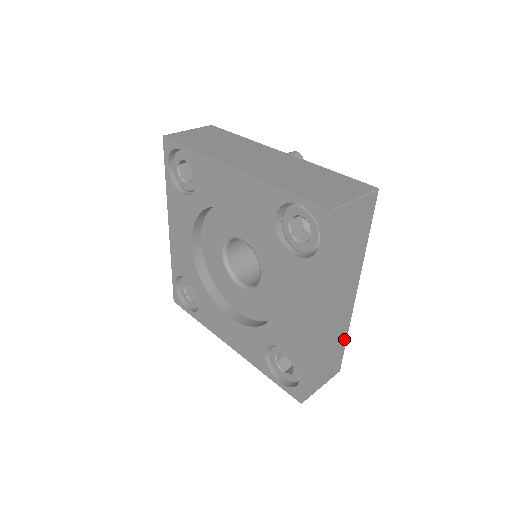
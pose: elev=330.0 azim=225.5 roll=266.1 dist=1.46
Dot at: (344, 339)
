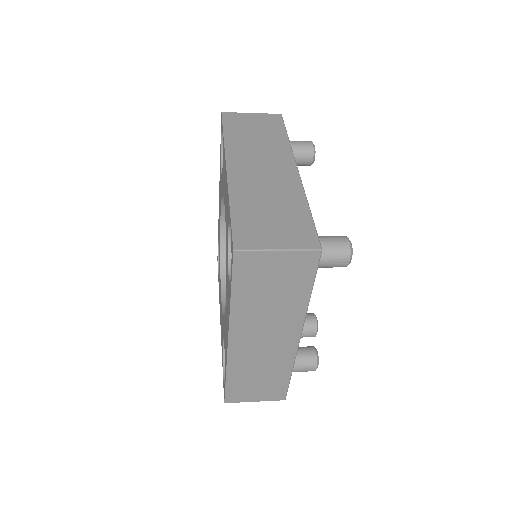
Dot at: (303, 208)
